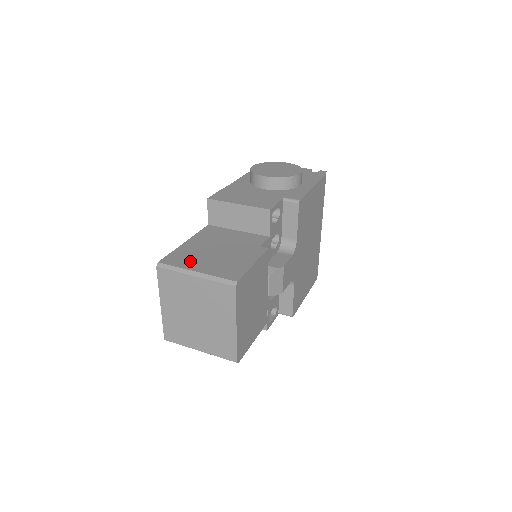
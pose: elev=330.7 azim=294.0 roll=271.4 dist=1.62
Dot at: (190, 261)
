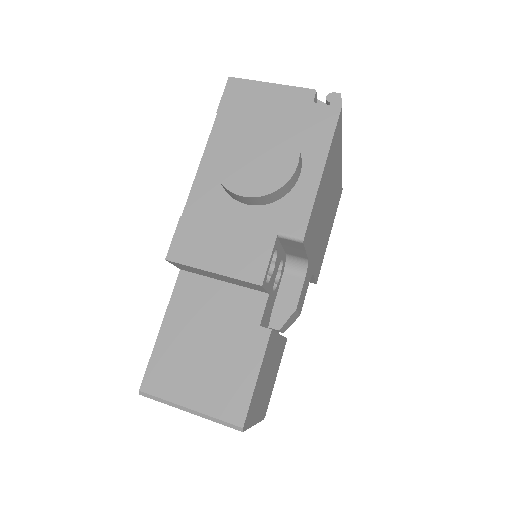
Dot at: (177, 383)
